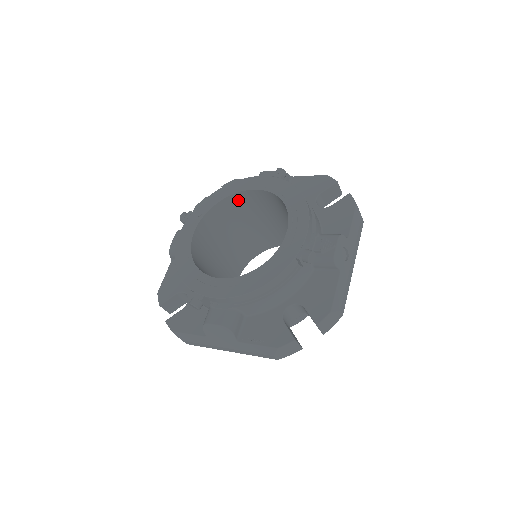
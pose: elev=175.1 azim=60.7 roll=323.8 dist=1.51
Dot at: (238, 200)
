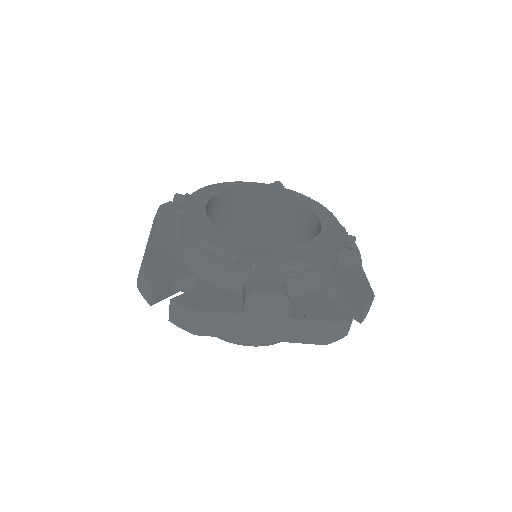
Dot at: (237, 199)
